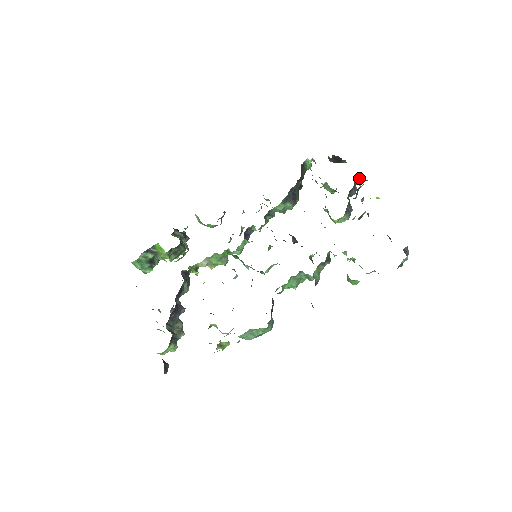
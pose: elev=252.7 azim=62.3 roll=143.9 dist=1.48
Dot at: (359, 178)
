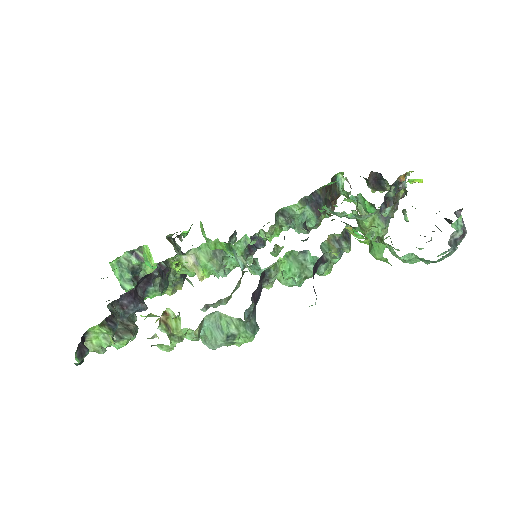
Dot at: occluded
